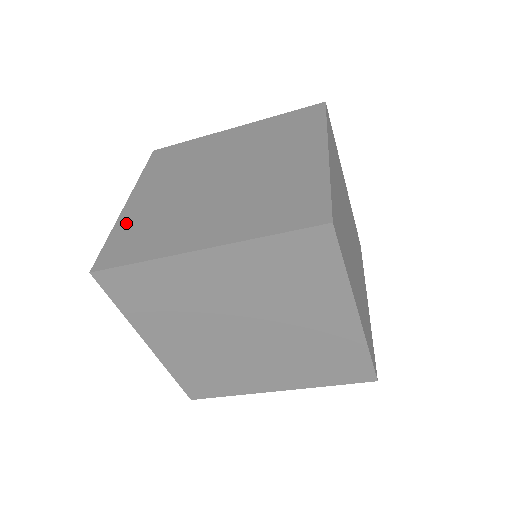
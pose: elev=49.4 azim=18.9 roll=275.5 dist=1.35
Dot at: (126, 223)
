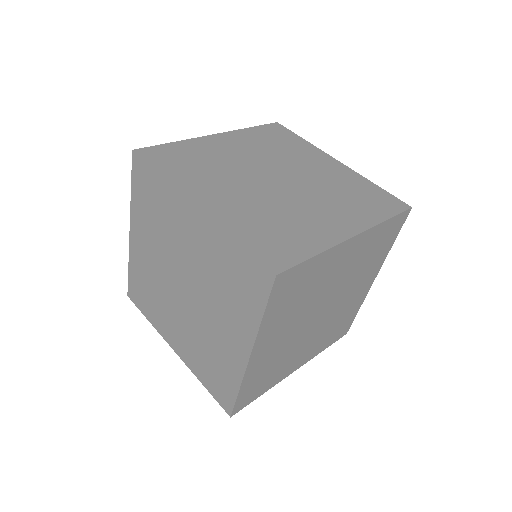
Dot at: (192, 145)
